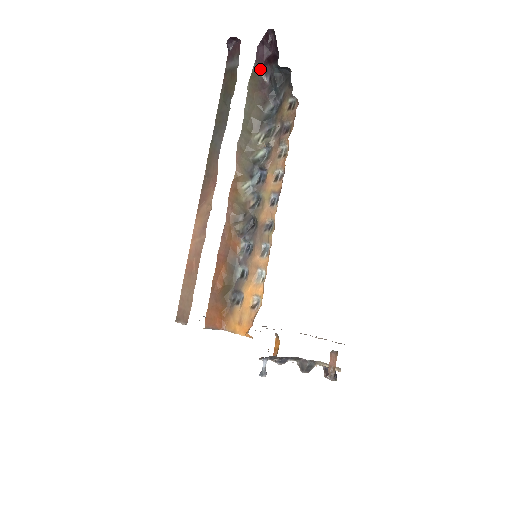
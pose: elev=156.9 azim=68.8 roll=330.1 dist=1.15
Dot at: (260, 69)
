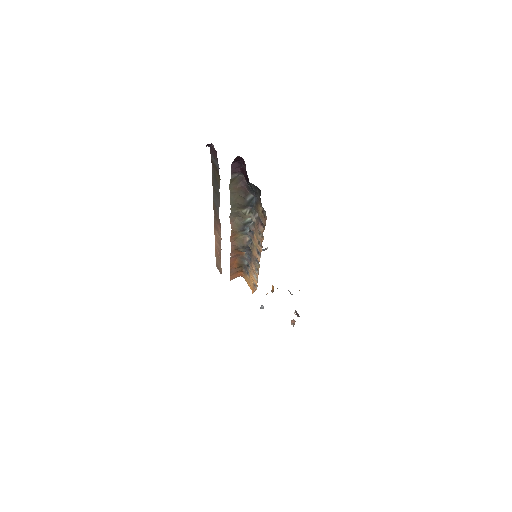
Dot at: (238, 174)
